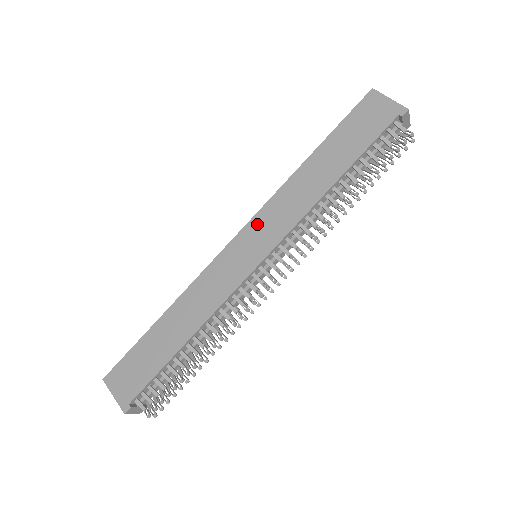
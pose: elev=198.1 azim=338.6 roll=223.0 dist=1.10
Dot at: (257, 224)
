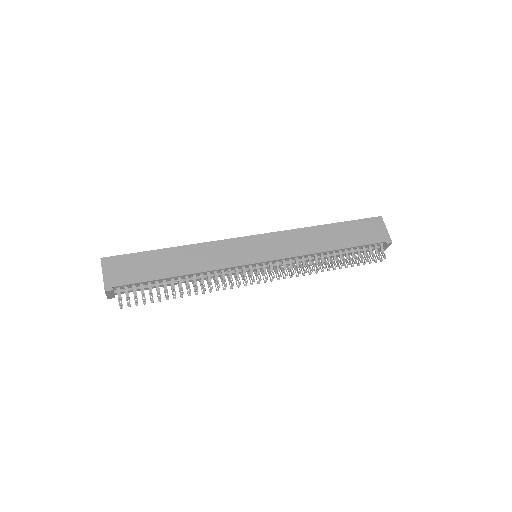
Dot at: (272, 238)
